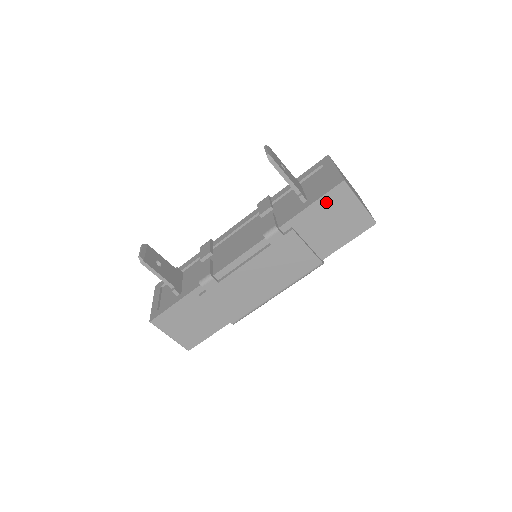
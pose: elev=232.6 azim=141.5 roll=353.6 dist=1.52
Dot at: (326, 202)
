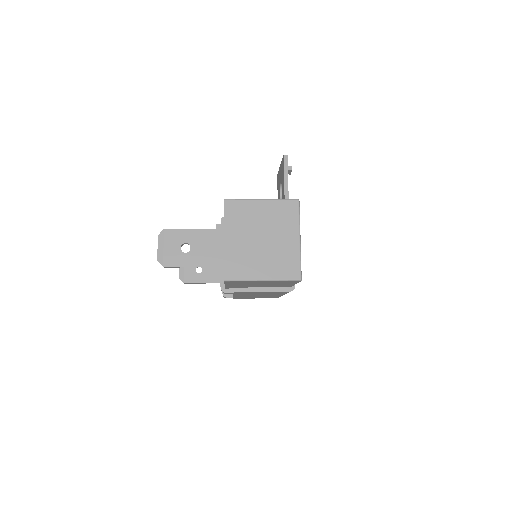
Dot at: (234, 284)
